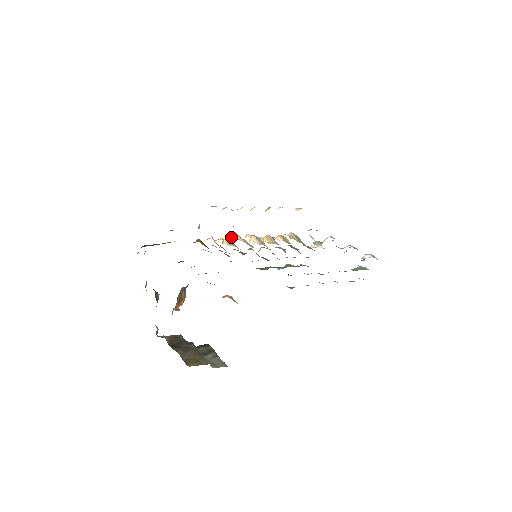
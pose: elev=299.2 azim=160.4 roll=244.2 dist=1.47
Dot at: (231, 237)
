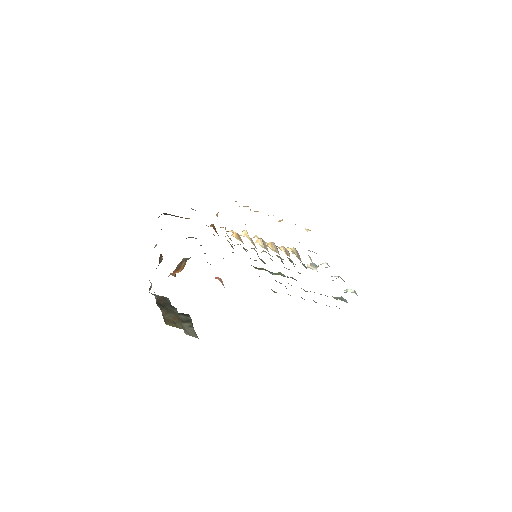
Dot at: (241, 233)
